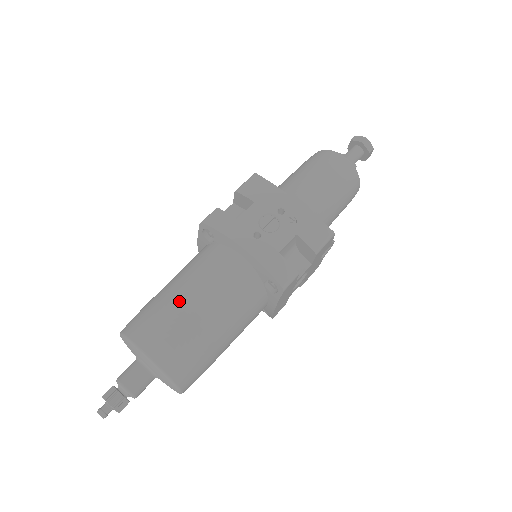
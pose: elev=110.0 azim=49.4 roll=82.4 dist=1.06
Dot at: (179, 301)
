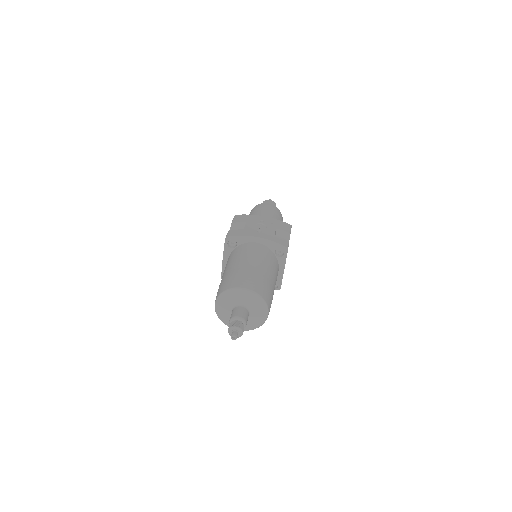
Dot at: (243, 266)
